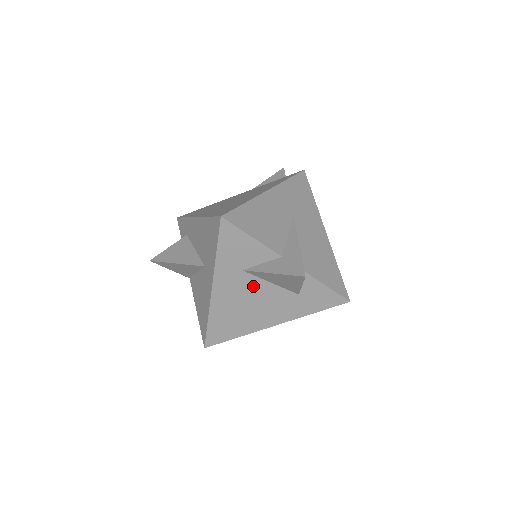
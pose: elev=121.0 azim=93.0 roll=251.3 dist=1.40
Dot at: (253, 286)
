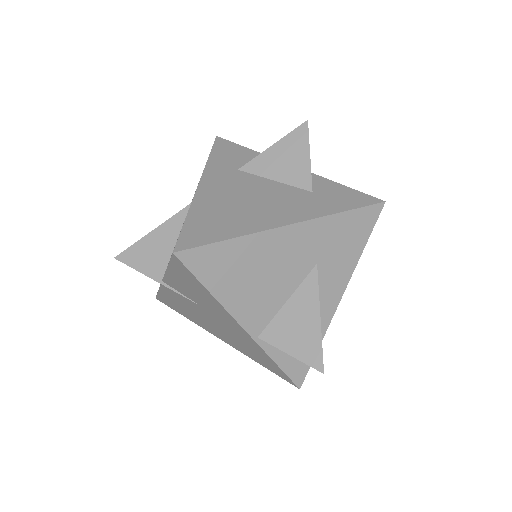
Dot at: (252, 183)
